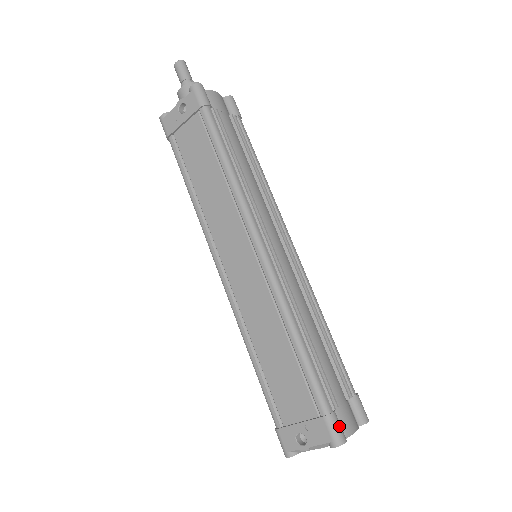
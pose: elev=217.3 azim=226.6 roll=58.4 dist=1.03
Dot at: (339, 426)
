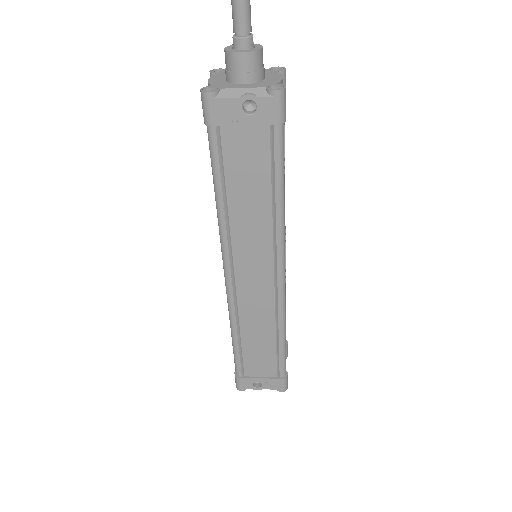
Dot at: occluded
